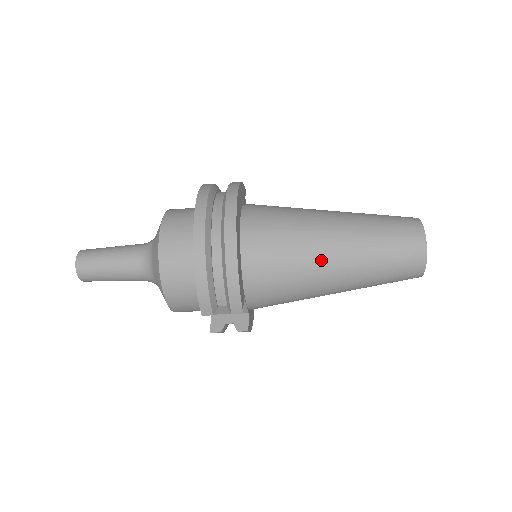
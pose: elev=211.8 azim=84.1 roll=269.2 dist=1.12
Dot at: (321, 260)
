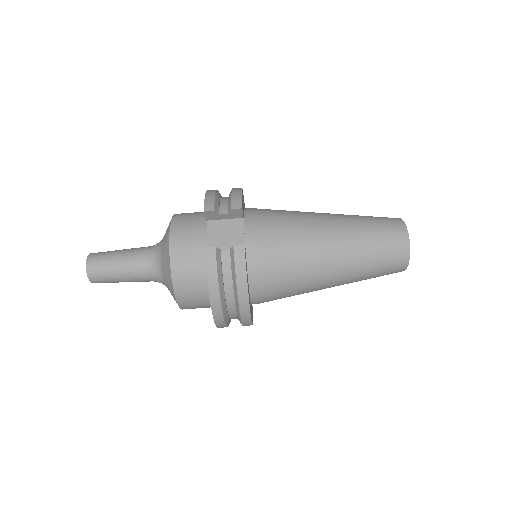
Dot at: (311, 213)
